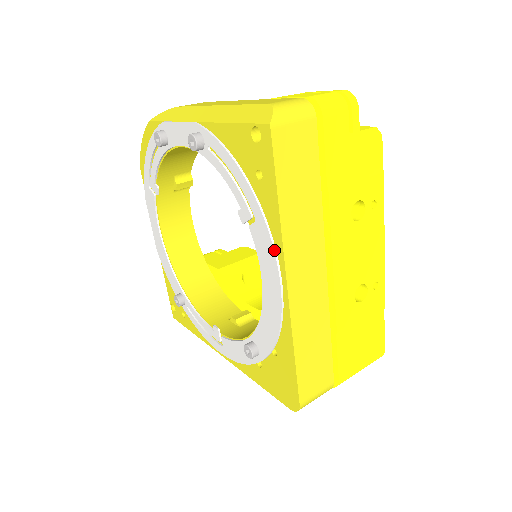
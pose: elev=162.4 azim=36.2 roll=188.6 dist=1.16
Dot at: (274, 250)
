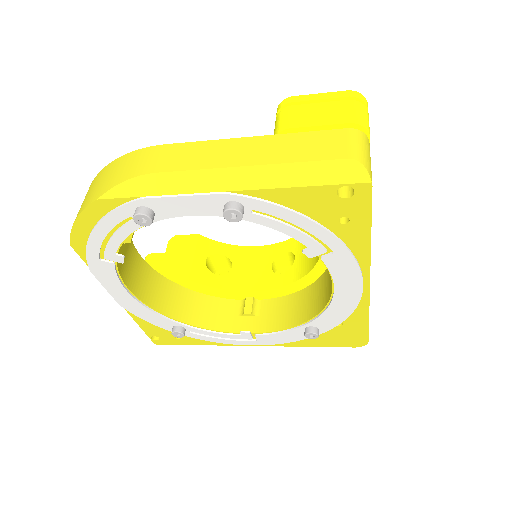
Dot at: (359, 266)
